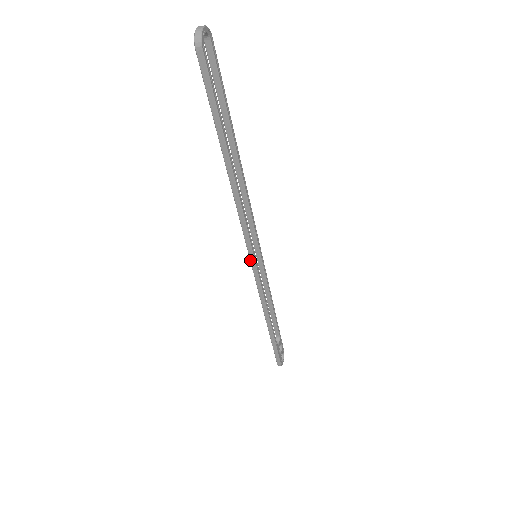
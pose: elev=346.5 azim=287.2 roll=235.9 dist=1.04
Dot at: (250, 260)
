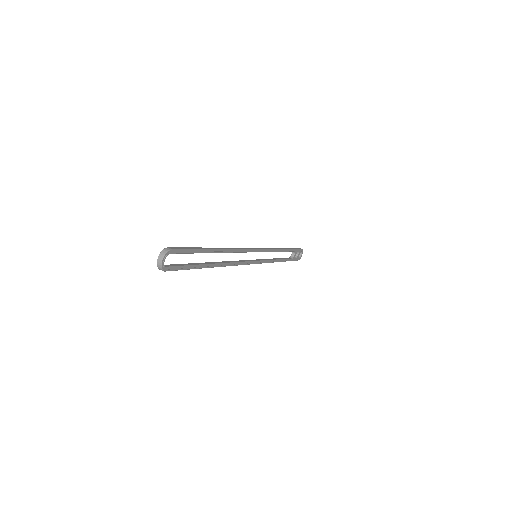
Dot at: occluded
